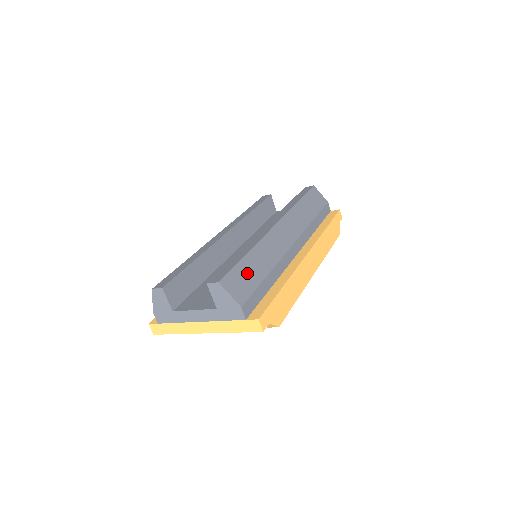
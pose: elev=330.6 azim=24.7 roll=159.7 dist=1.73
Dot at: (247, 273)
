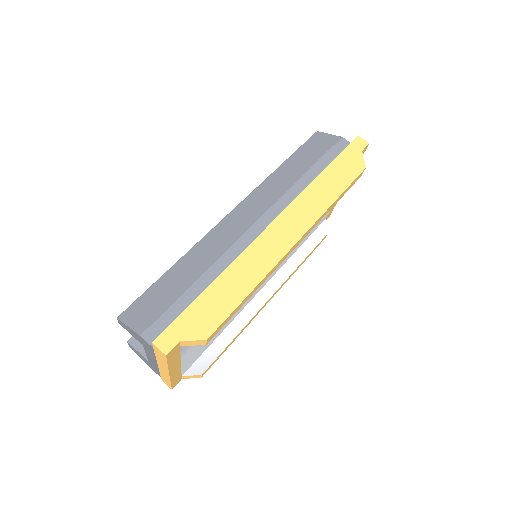
Dot at: (163, 291)
